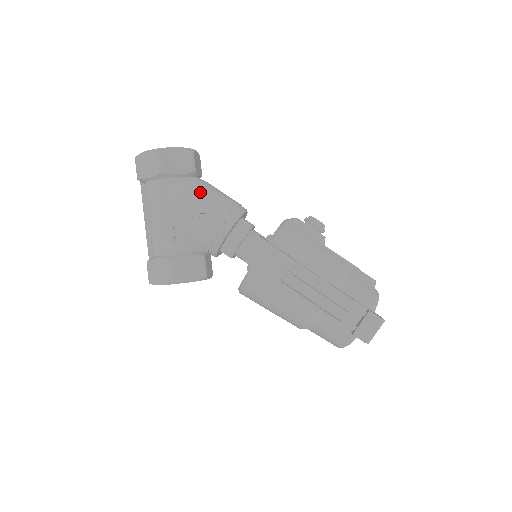
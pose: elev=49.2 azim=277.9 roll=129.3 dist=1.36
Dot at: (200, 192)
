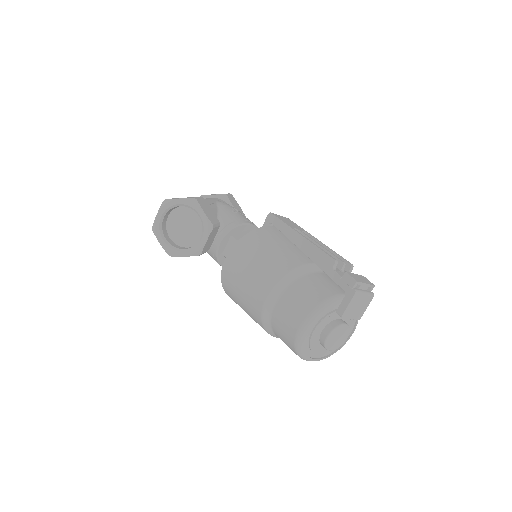
Dot at: occluded
